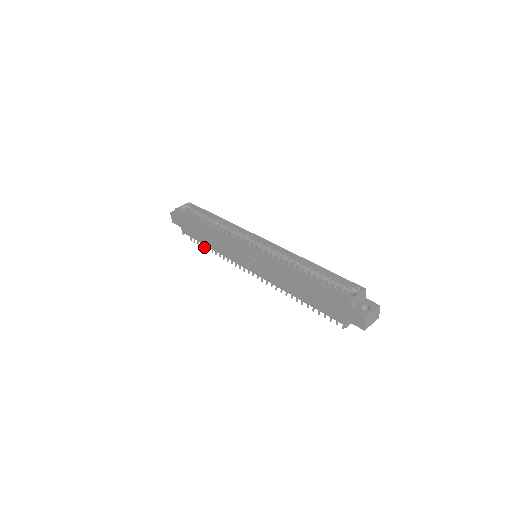
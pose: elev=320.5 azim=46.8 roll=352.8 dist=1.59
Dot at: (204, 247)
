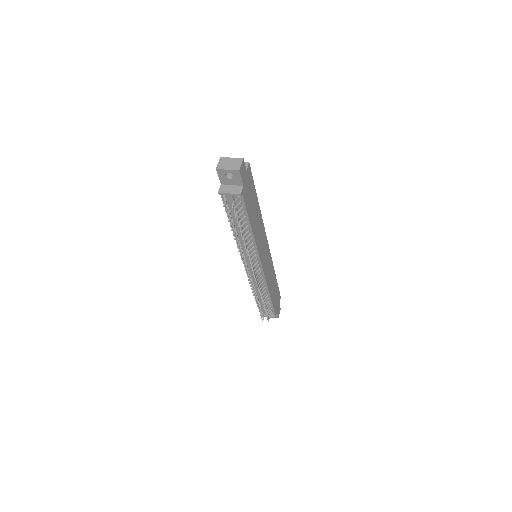
Dot at: (259, 310)
